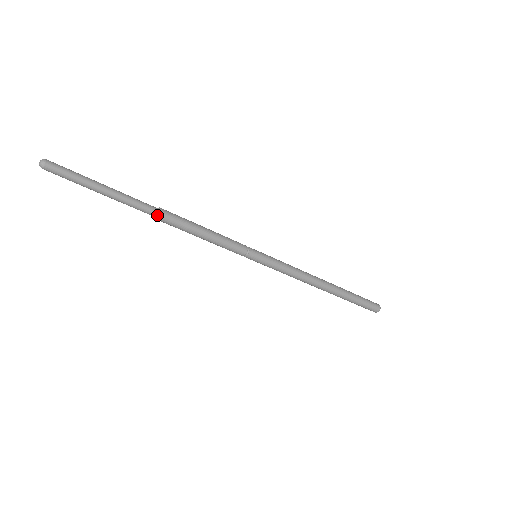
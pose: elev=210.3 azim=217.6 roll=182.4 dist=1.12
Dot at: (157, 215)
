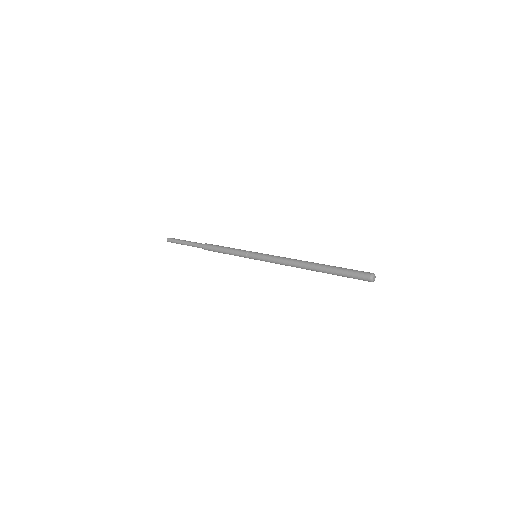
Dot at: (204, 247)
